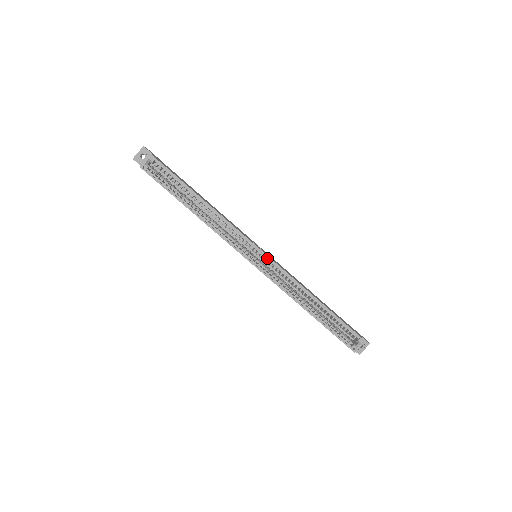
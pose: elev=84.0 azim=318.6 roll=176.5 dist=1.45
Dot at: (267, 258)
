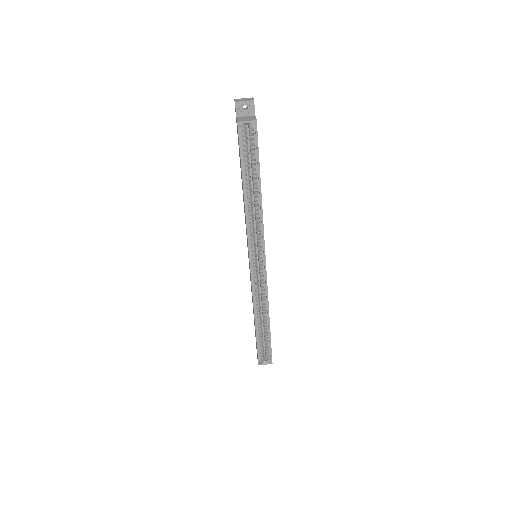
Dot at: (264, 268)
